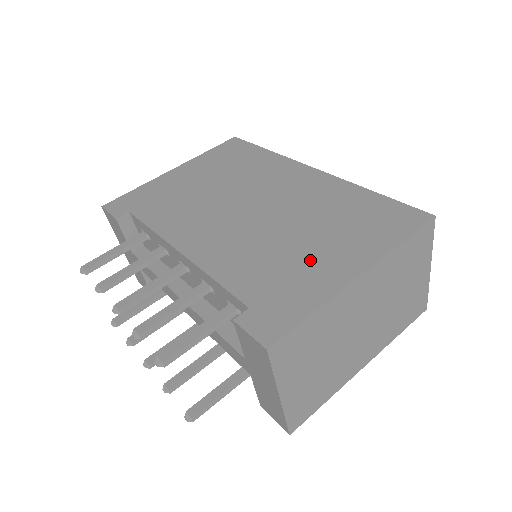
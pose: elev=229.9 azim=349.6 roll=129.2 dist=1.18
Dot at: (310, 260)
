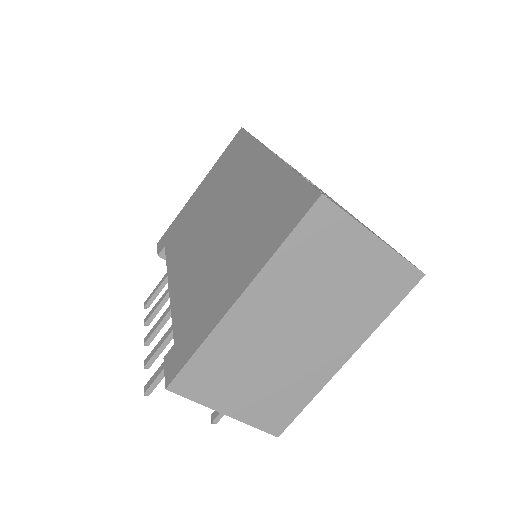
Dot at: (220, 283)
